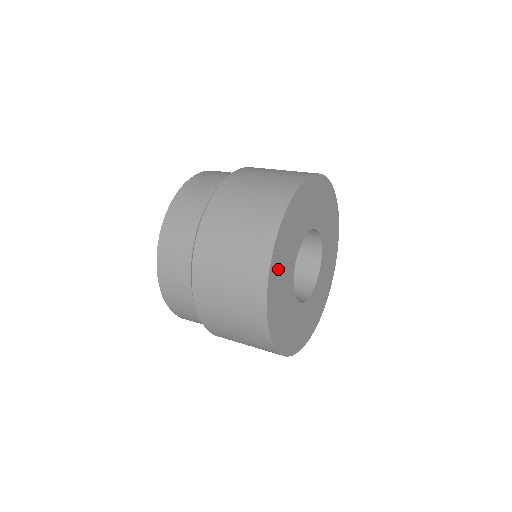
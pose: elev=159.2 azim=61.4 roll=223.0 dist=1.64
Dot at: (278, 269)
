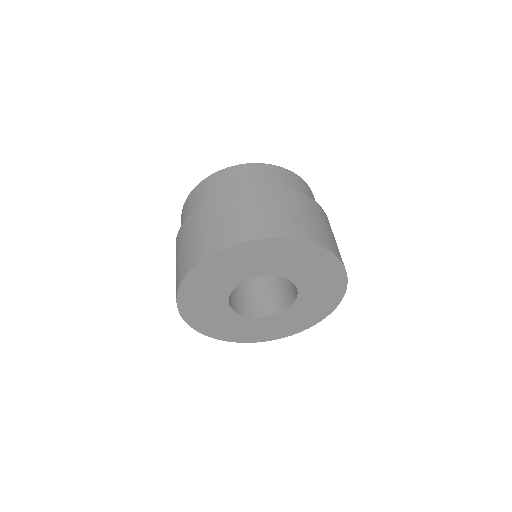
Dot at: (211, 272)
